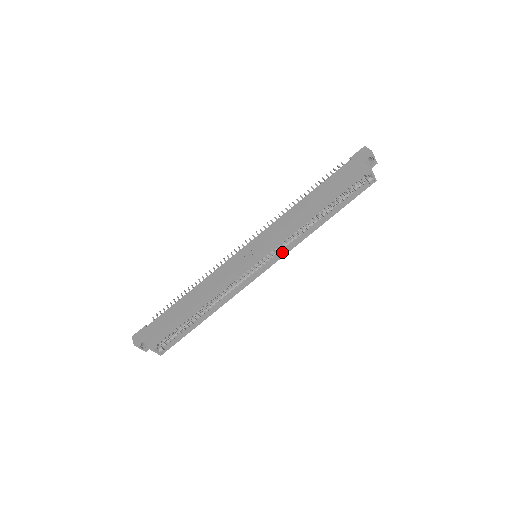
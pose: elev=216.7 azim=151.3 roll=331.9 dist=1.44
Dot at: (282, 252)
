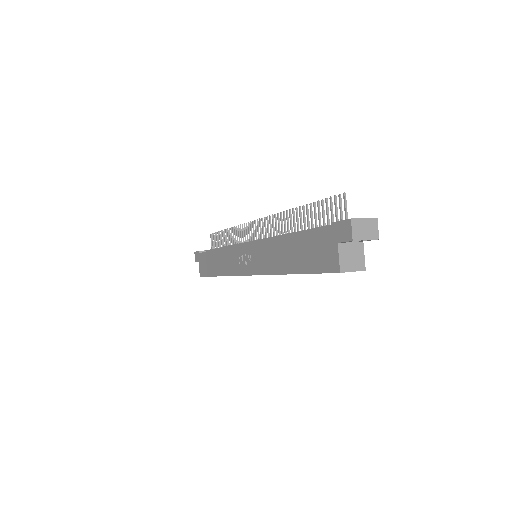
Dot at: occluded
